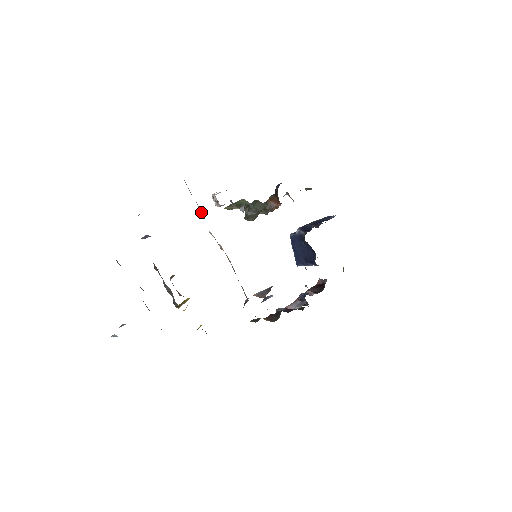
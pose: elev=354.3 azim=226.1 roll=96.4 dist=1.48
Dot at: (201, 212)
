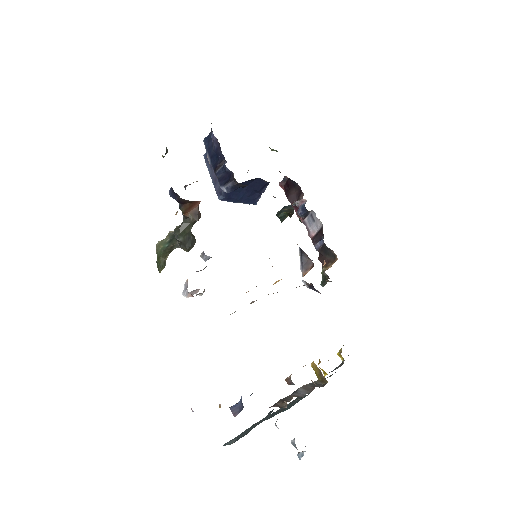
Dot at: occluded
